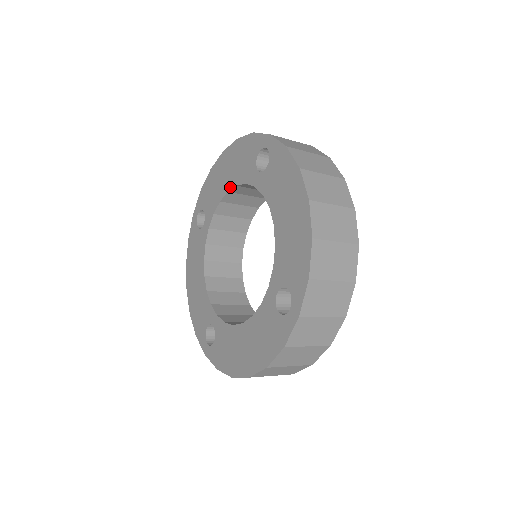
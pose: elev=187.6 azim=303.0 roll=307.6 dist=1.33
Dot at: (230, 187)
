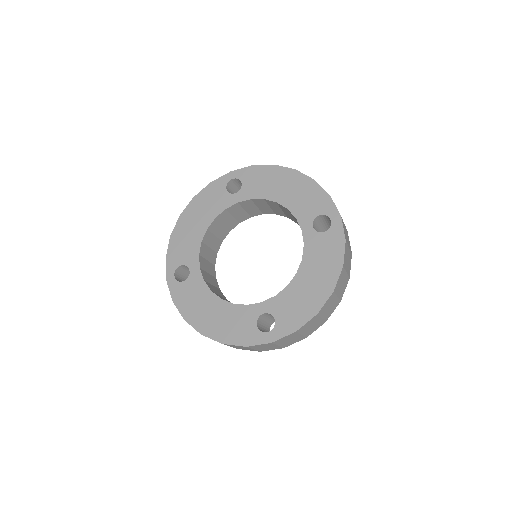
Dot at: (208, 224)
